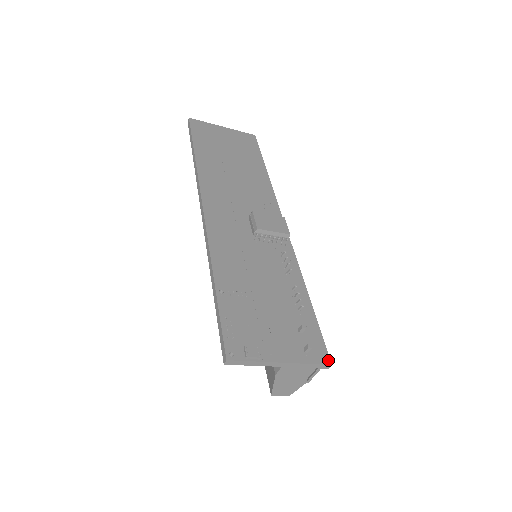
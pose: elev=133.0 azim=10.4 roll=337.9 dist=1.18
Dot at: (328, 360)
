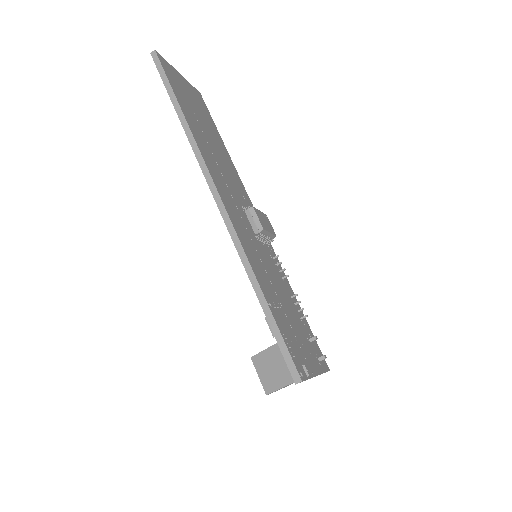
Dot at: occluded
